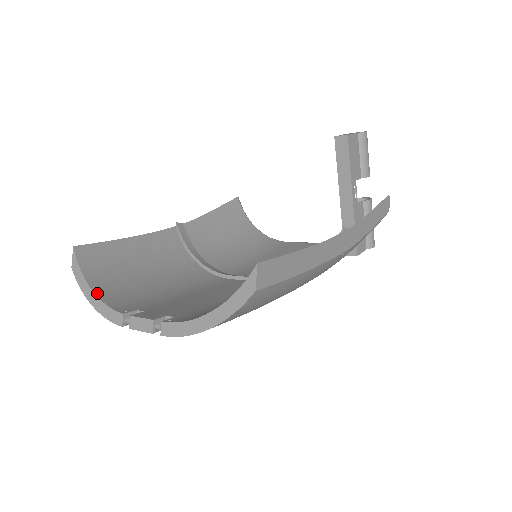
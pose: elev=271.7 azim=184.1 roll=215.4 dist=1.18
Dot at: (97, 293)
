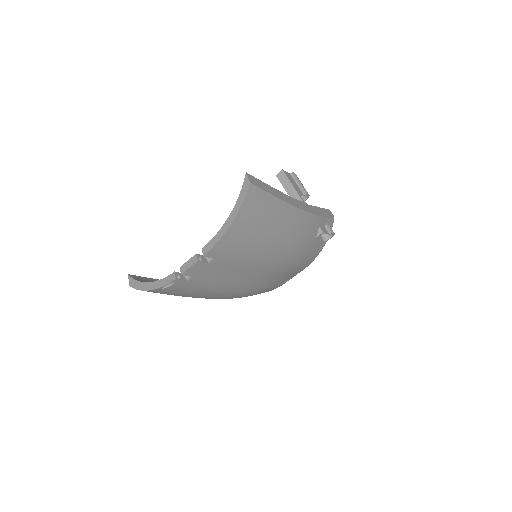
Dot at: (152, 282)
